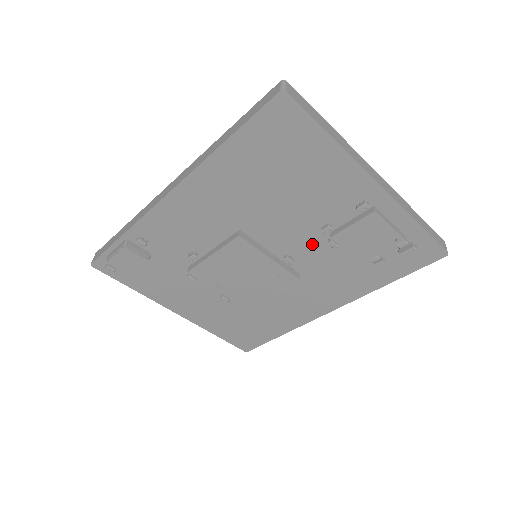
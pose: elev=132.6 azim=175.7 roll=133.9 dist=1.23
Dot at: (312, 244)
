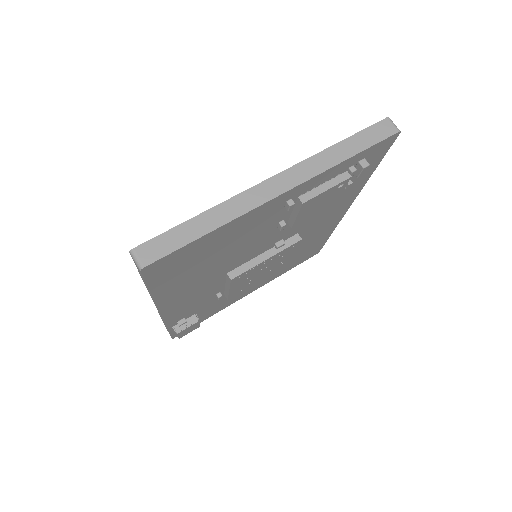
Dot at: (284, 229)
